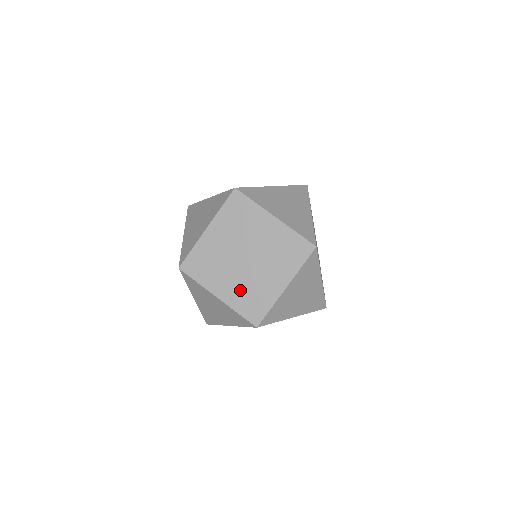
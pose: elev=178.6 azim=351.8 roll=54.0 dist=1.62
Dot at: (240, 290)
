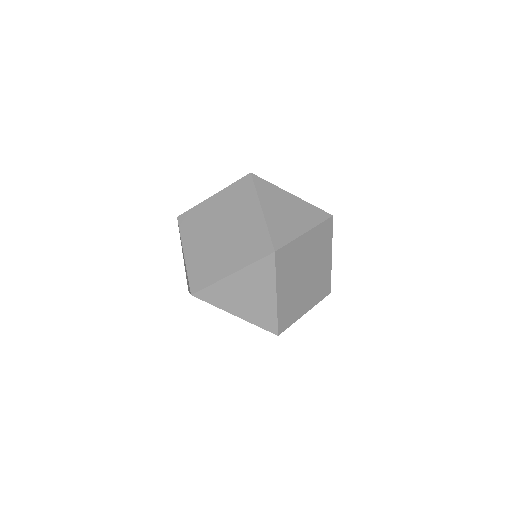
Dot at: (314, 292)
